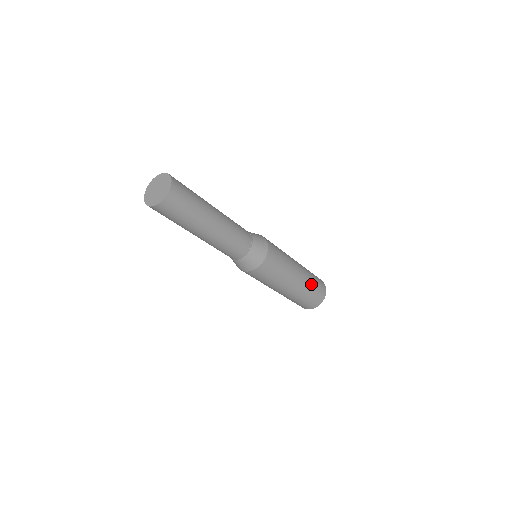
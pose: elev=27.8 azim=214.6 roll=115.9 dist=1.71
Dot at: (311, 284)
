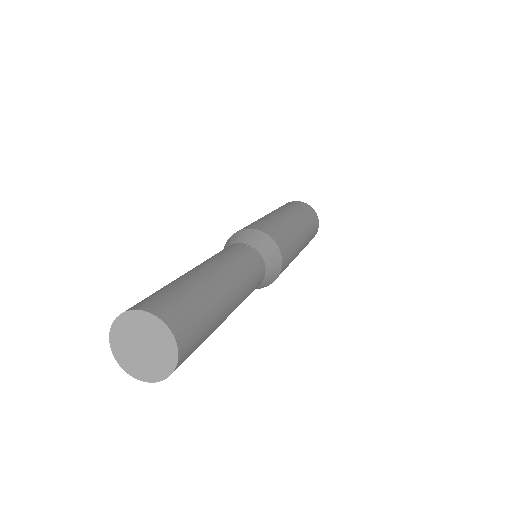
Dot at: (308, 223)
